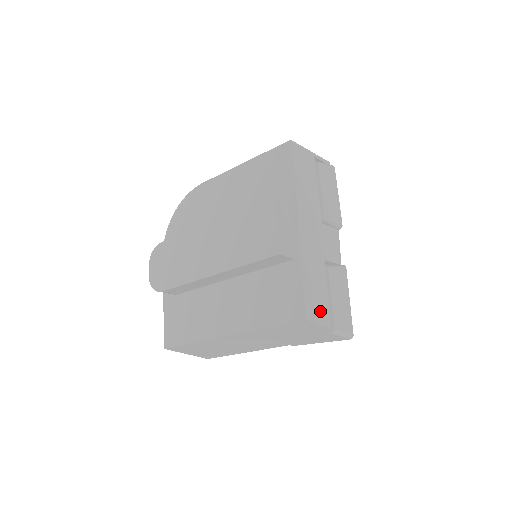
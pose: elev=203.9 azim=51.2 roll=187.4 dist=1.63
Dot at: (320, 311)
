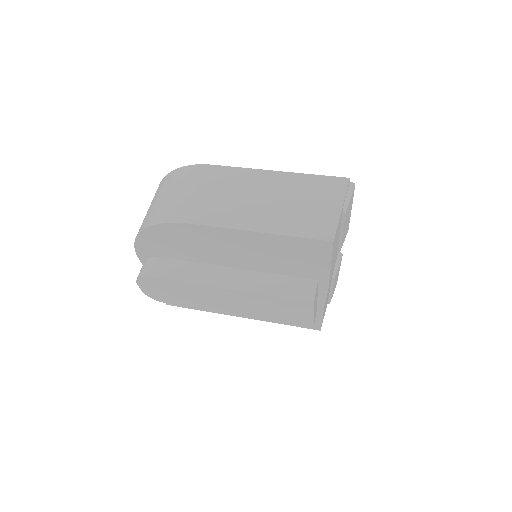
Dot at: occluded
